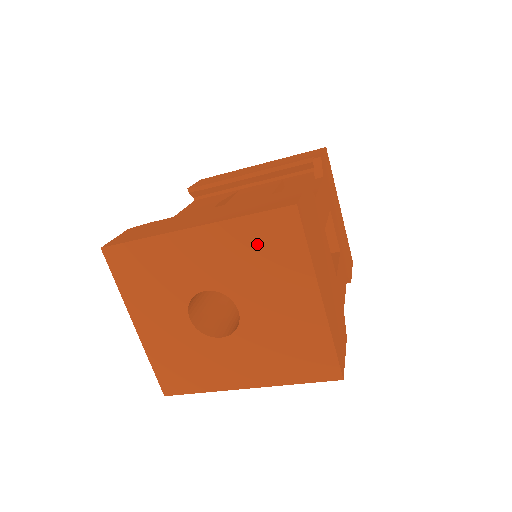
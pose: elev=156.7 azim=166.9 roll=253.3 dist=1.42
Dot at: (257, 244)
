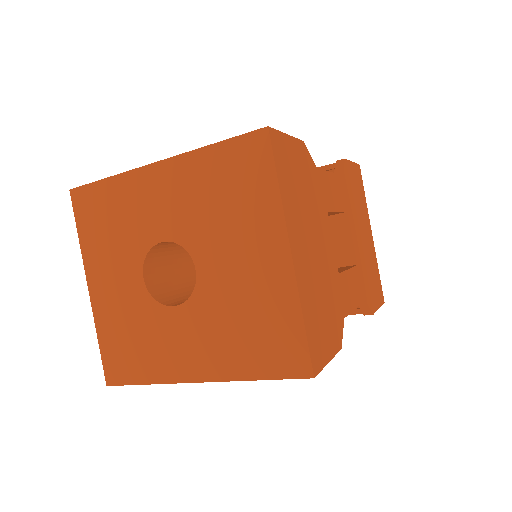
Dot at: (222, 180)
